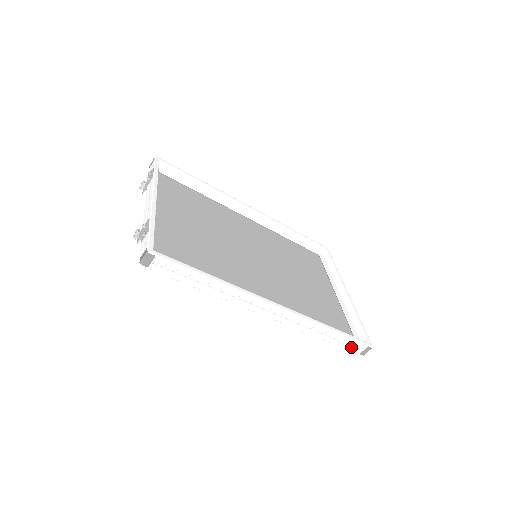
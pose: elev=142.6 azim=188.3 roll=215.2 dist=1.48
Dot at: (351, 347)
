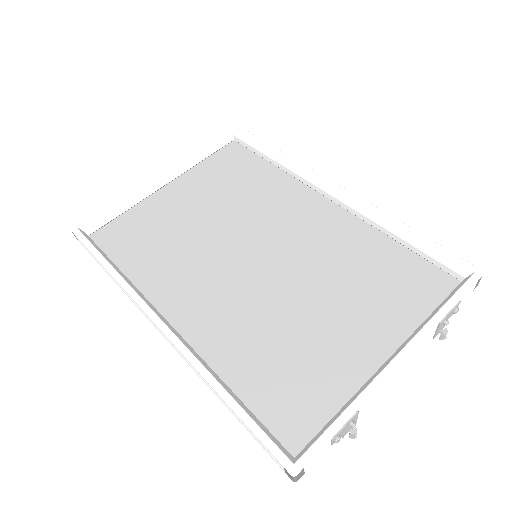
Dot at: (265, 448)
